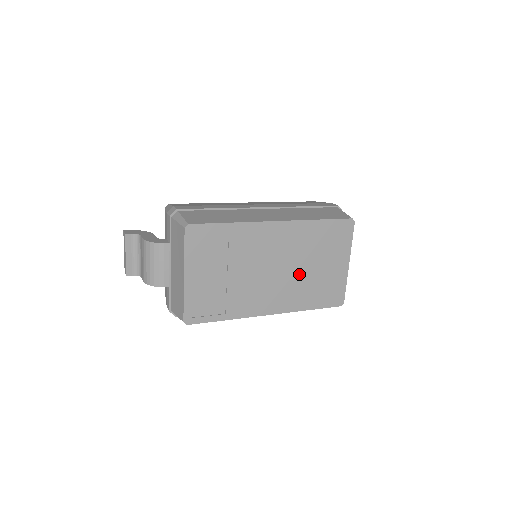
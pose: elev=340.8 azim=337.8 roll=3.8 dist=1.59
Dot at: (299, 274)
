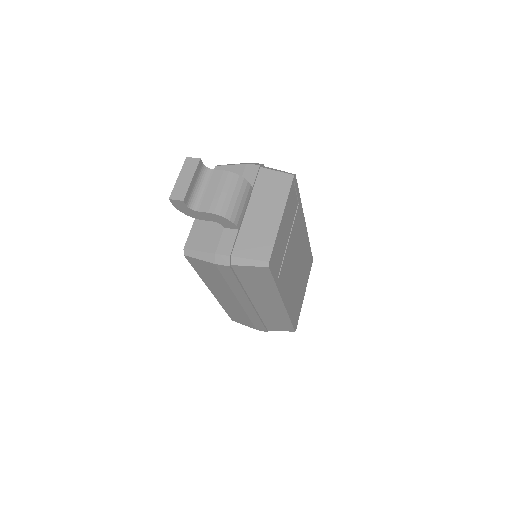
Dot at: (297, 280)
